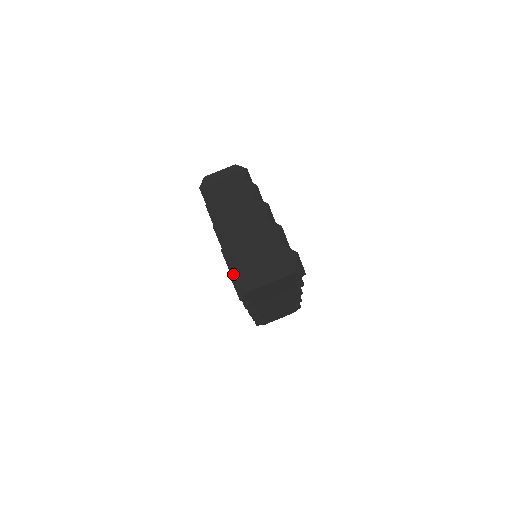
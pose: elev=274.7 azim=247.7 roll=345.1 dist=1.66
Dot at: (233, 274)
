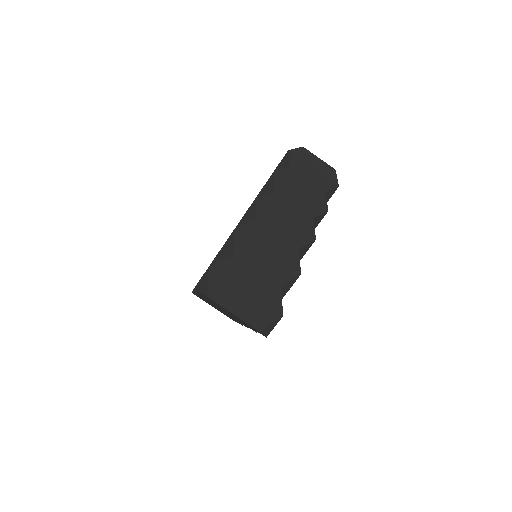
Dot at: (217, 263)
